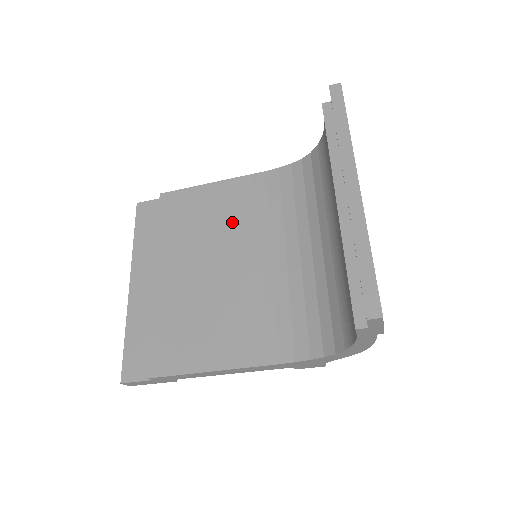
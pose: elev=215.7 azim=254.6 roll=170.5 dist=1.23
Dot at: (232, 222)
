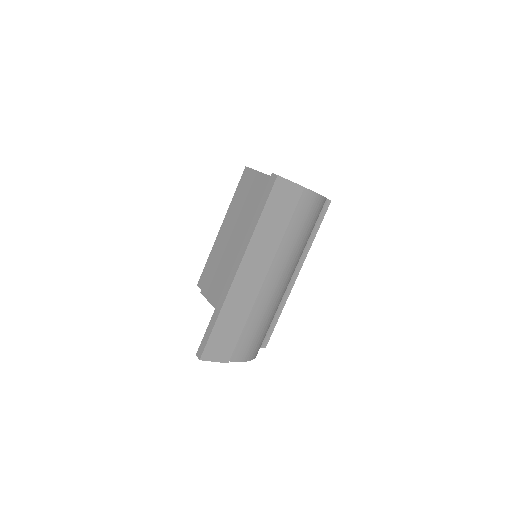
Dot at: occluded
